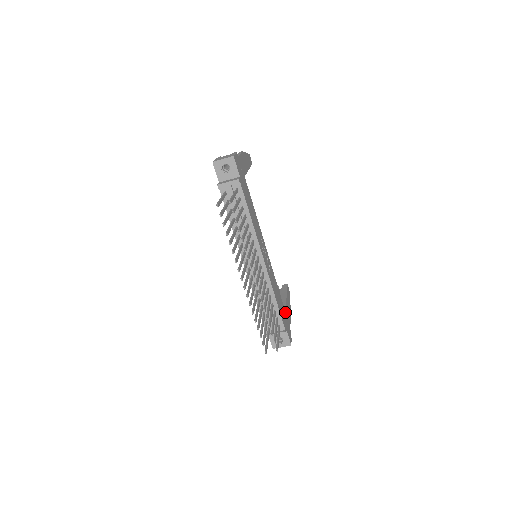
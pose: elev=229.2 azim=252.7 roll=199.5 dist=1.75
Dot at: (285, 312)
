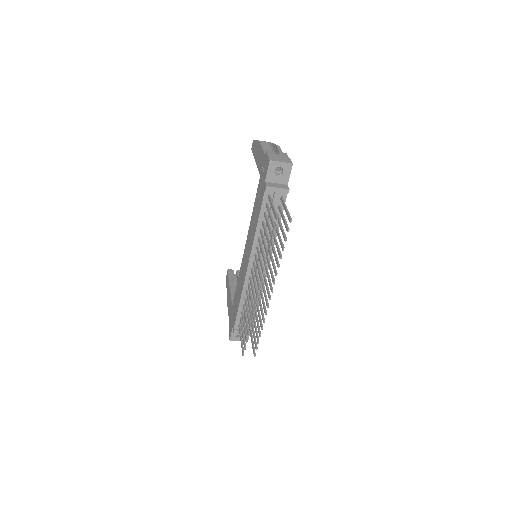
Dot at: occluded
